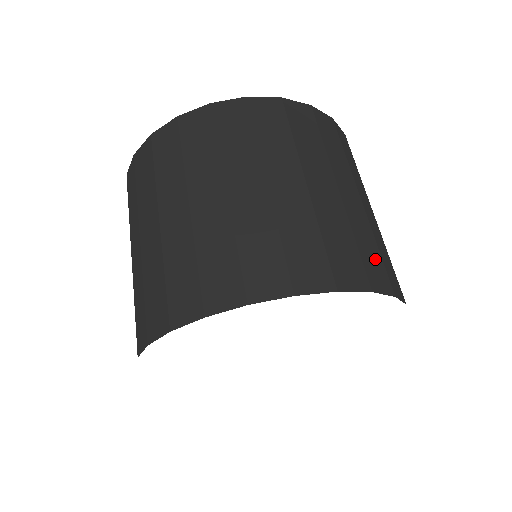
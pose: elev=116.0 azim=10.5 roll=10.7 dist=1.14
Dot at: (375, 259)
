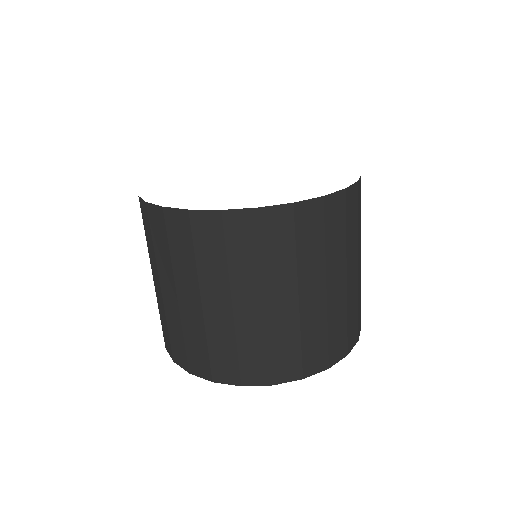
Dot at: (341, 335)
